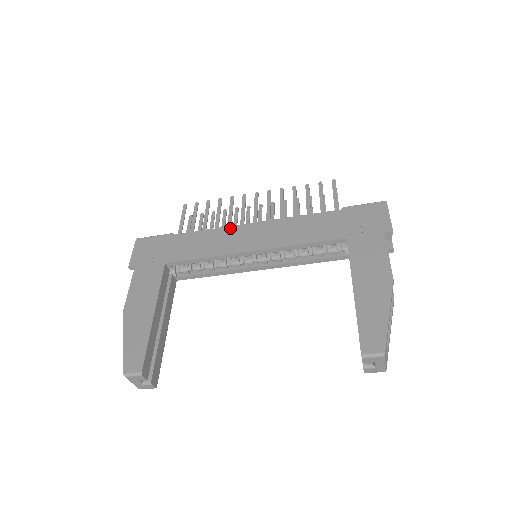
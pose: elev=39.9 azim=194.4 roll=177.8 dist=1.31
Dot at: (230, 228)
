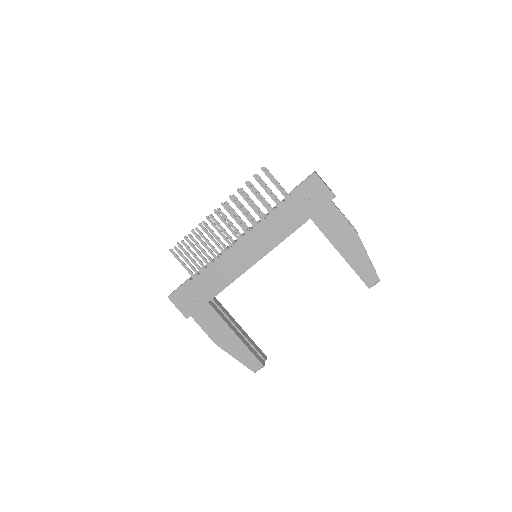
Dot at: (227, 254)
